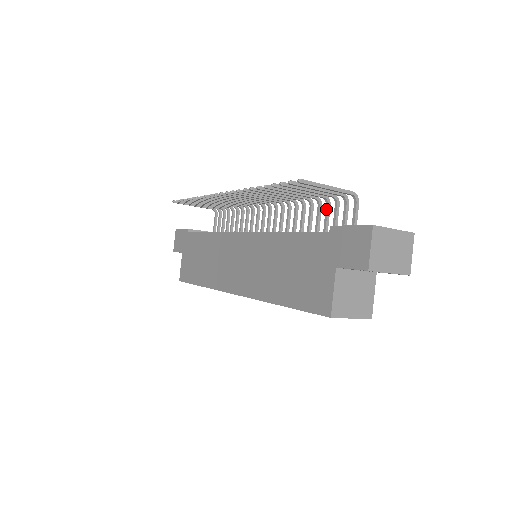
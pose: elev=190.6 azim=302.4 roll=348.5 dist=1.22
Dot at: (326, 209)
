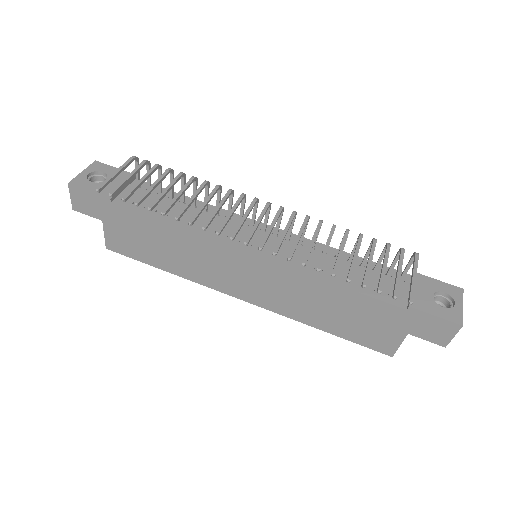
Dot at: occluded
